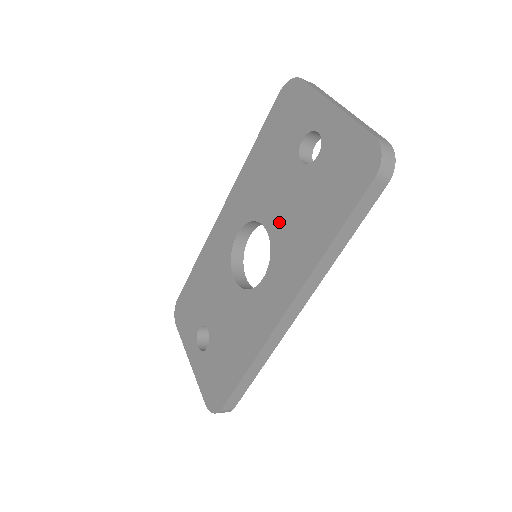
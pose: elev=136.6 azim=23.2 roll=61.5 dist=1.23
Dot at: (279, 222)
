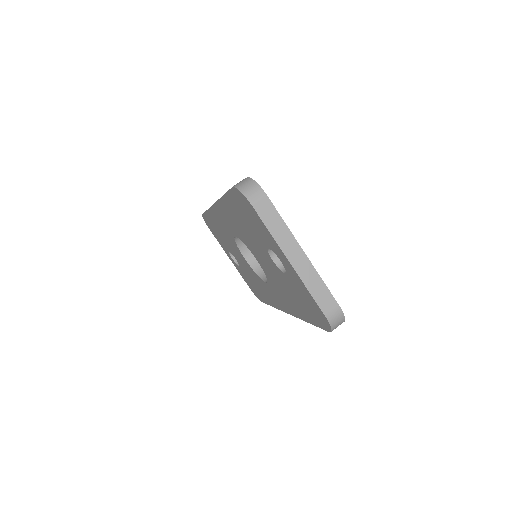
Dot at: (267, 271)
